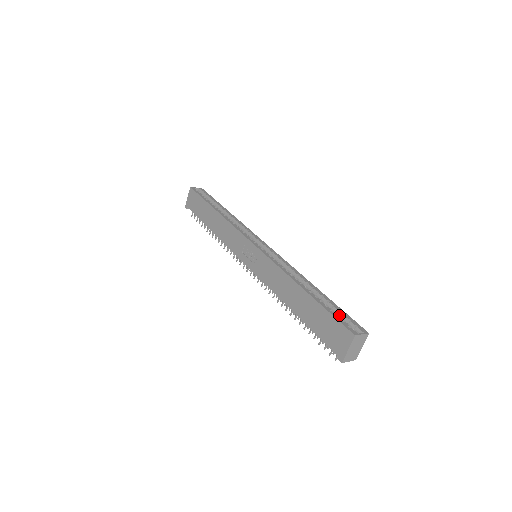
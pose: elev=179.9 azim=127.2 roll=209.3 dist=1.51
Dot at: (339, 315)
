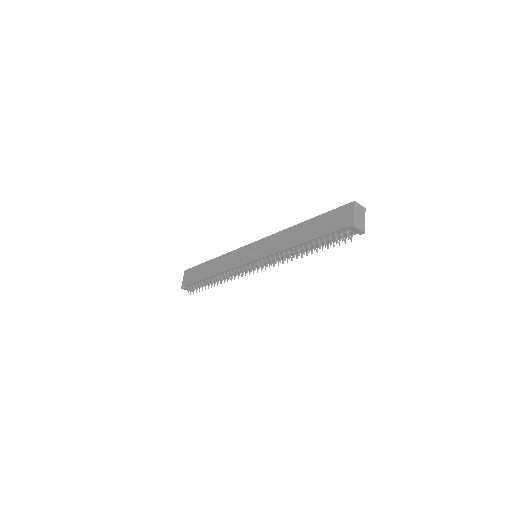
Dot at: occluded
